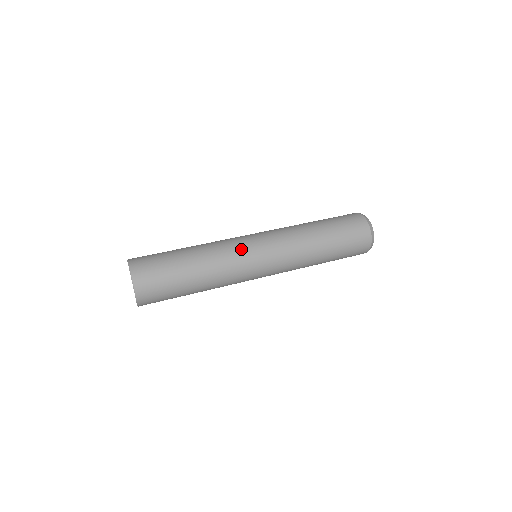
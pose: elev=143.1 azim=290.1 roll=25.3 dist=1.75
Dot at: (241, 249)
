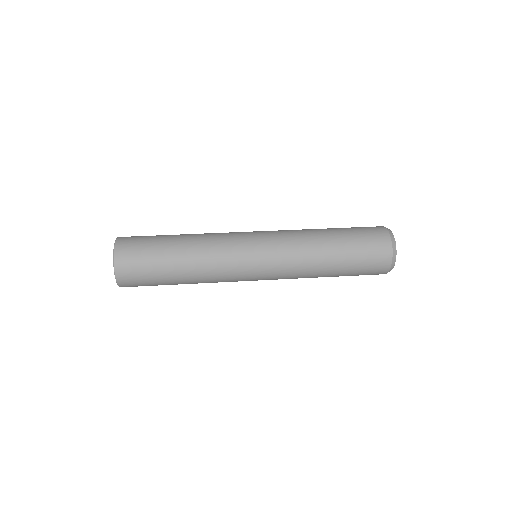
Dot at: (237, 267)
